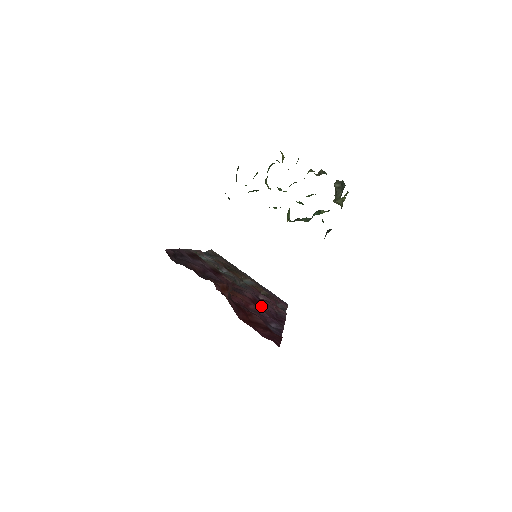
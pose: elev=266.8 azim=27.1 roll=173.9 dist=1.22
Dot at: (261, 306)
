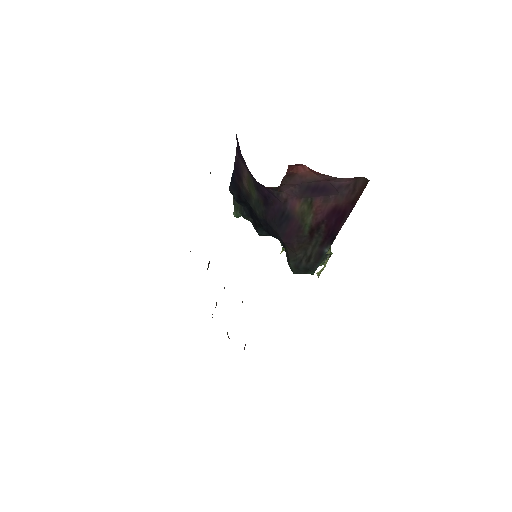
Dot at: occluded
